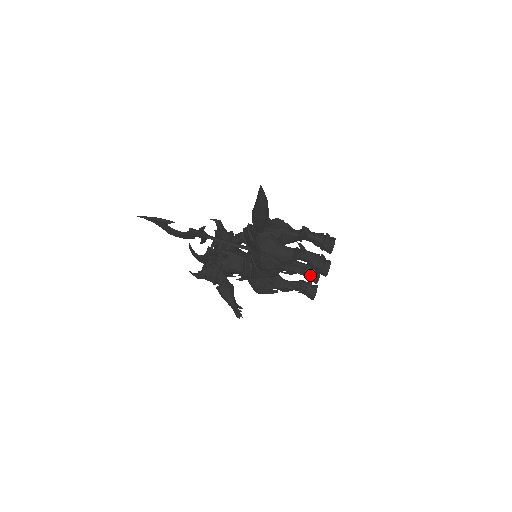
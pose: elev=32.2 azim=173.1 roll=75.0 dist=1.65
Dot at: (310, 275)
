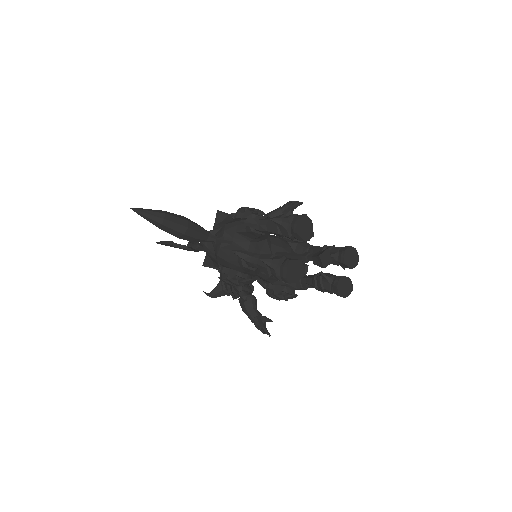
Dot at: occluded
